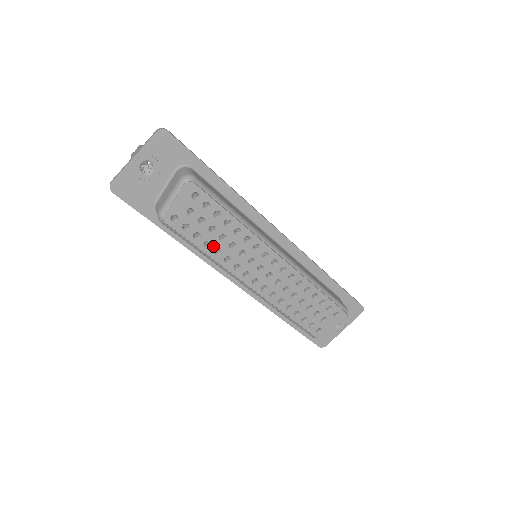
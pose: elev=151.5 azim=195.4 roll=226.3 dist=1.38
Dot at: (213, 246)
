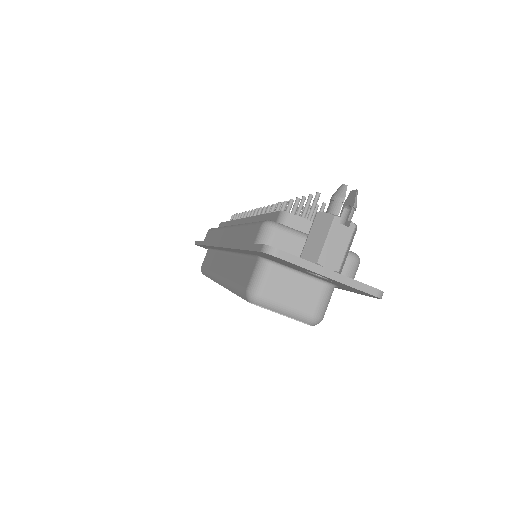
Dot at: occluded
